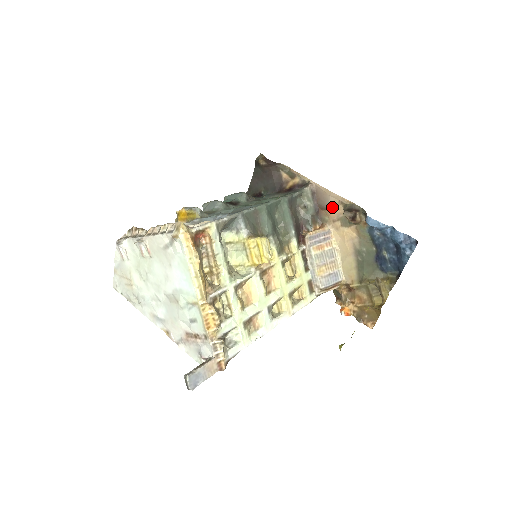
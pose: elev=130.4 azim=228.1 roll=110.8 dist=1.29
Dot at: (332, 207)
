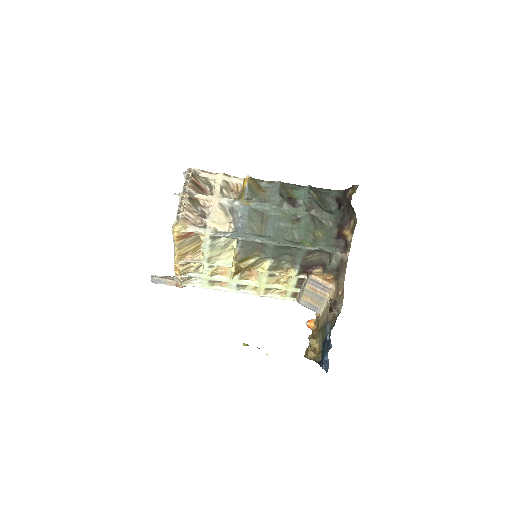
Dot at: (339, 284)
